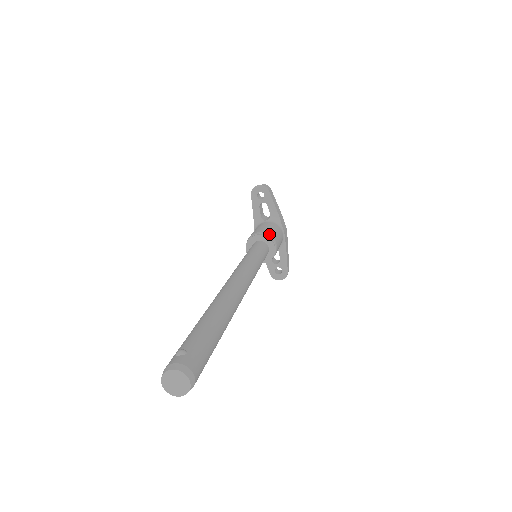
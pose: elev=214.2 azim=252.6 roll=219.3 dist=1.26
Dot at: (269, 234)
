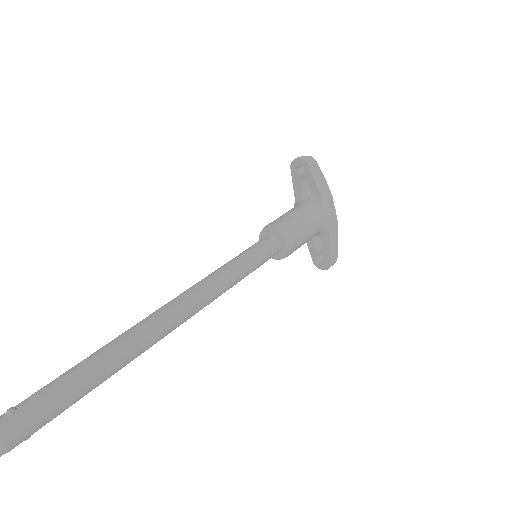
Dot at: (284, 228)
